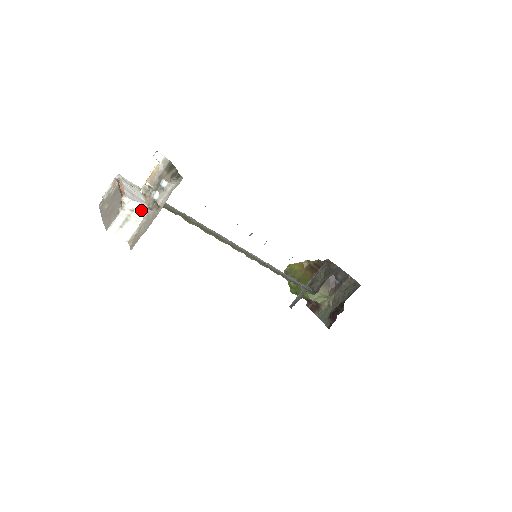
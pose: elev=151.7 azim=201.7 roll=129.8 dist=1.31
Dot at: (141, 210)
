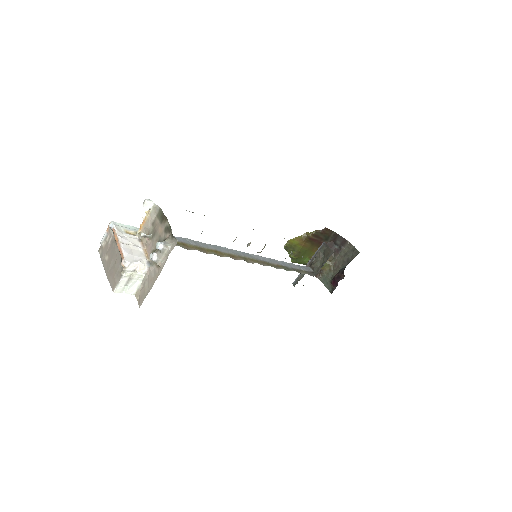
Dot at: (142, 268)
